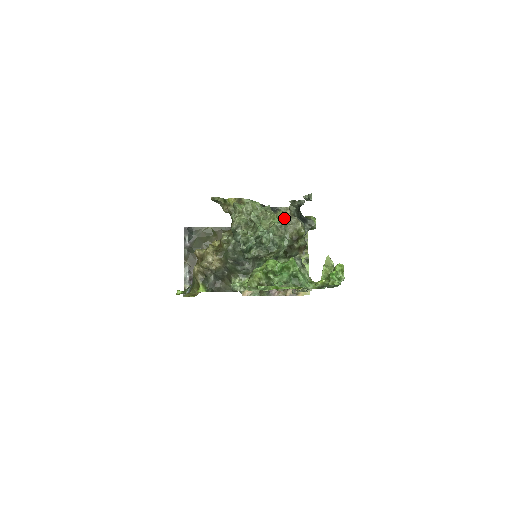
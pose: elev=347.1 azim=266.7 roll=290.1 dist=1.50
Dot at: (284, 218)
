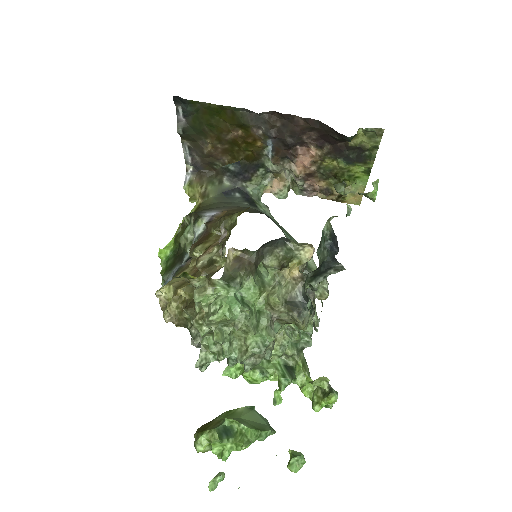
Dot at: (277, 310)
